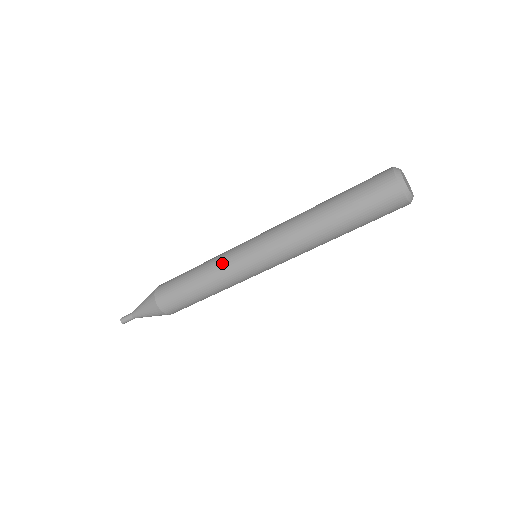
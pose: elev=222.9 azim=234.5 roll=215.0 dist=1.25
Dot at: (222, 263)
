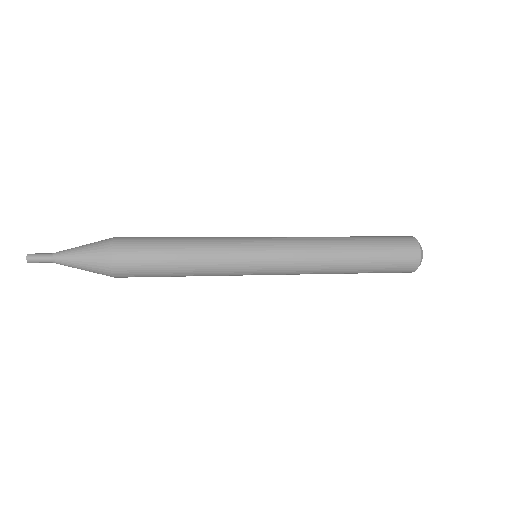
Dot at: (226, 258)
